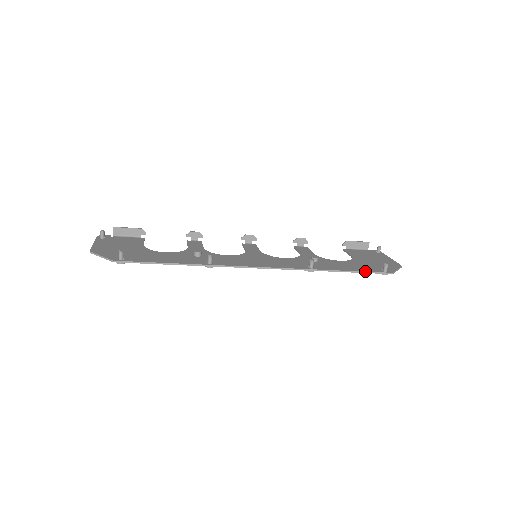
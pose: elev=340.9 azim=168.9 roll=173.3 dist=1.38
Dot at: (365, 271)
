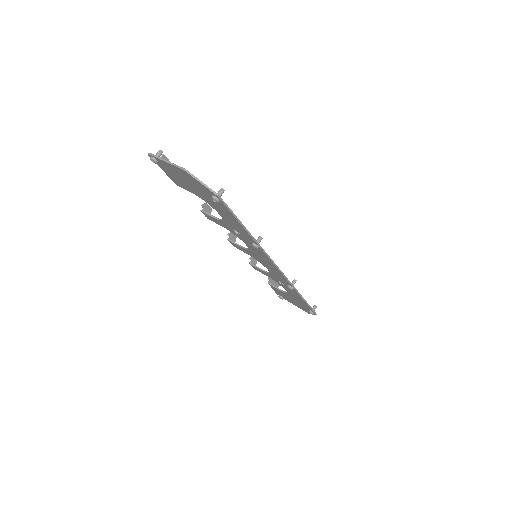
Dot at: occluded
